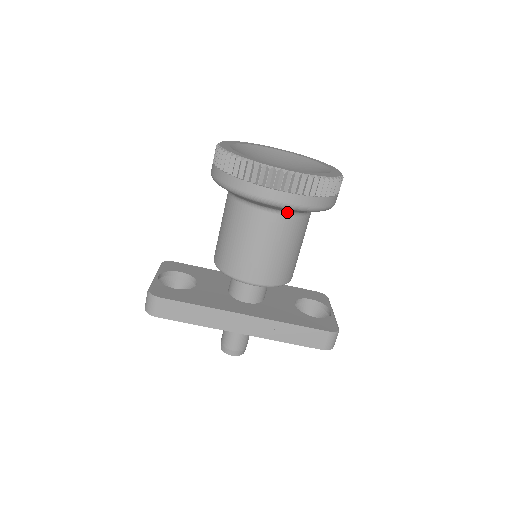
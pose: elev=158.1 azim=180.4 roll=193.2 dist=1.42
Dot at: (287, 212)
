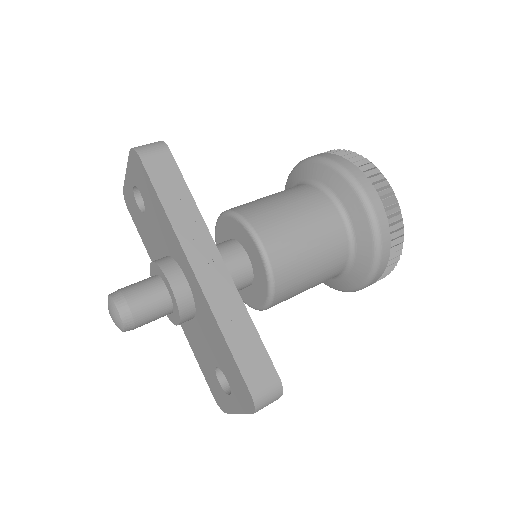
Dot at: (350, 227)
